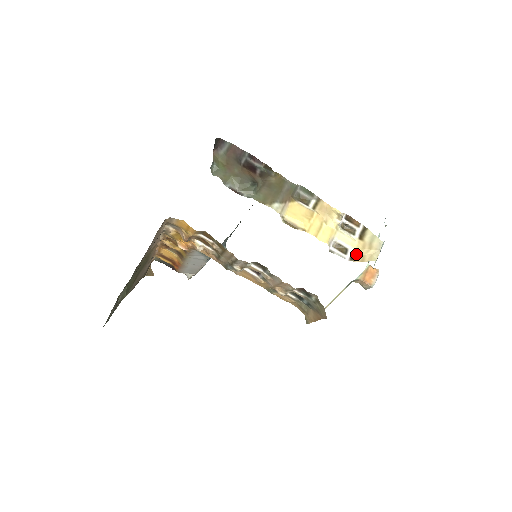
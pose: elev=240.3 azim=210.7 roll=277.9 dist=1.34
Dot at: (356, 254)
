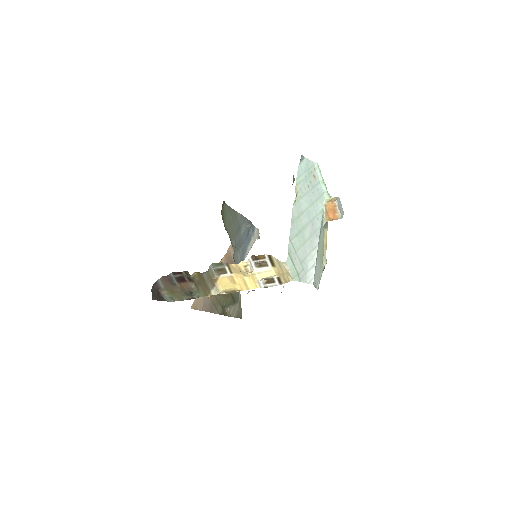
Dot at: (280, 278)
